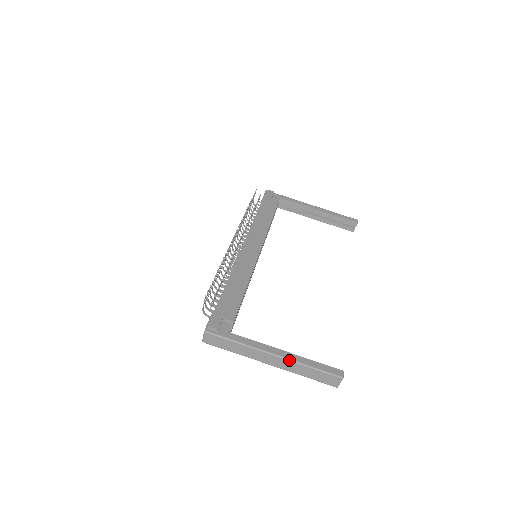
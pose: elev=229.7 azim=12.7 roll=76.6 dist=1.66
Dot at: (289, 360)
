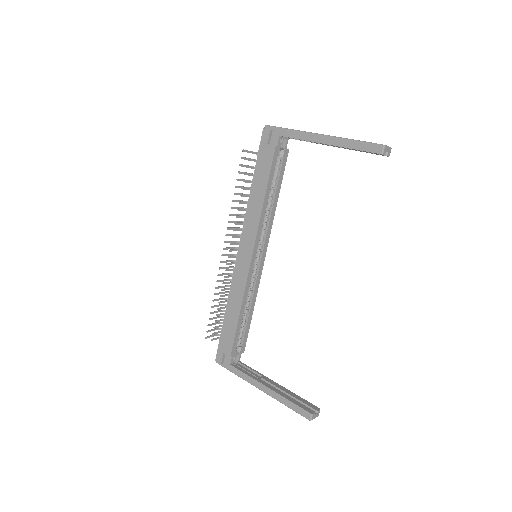
Dot at: occluded
